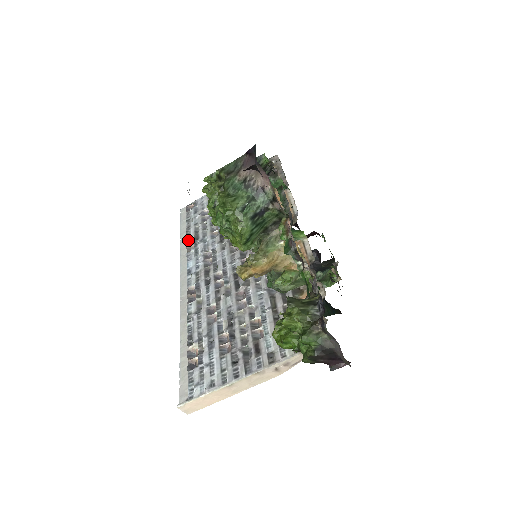
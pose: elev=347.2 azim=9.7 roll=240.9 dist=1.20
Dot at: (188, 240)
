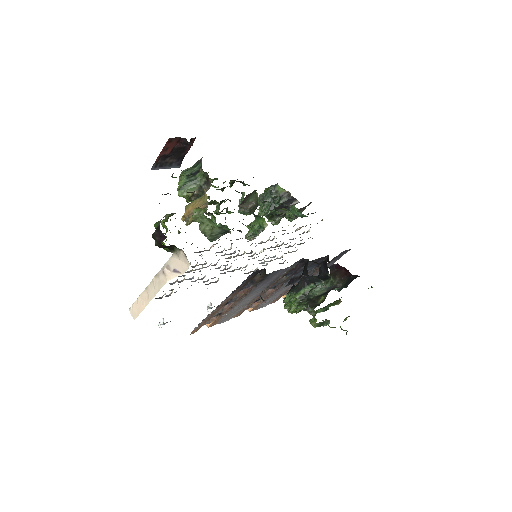
Dot at: (254, 270)
